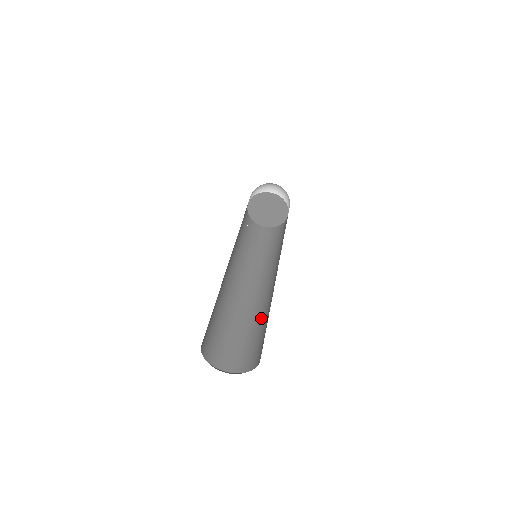
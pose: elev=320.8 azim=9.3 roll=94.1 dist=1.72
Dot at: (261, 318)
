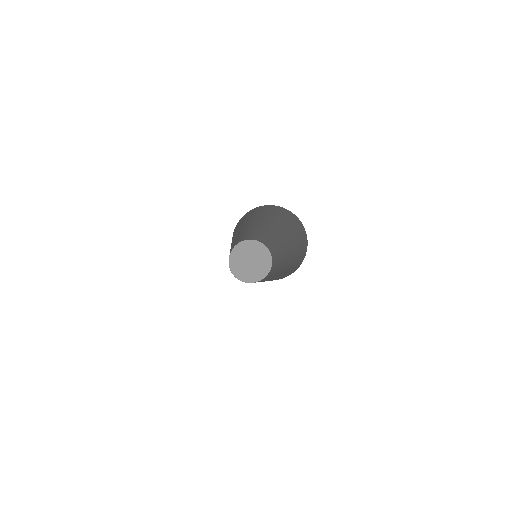
Dot at: (287, 268)
